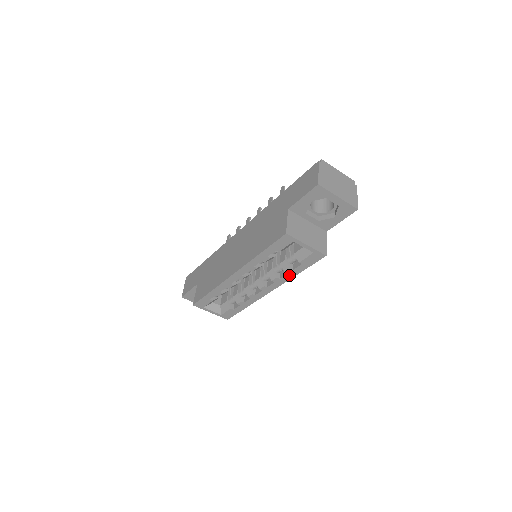
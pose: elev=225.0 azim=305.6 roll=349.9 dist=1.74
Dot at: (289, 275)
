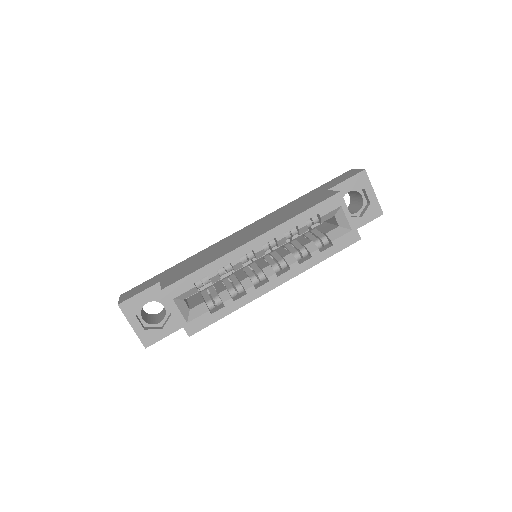
Dot at: (312, 261)
